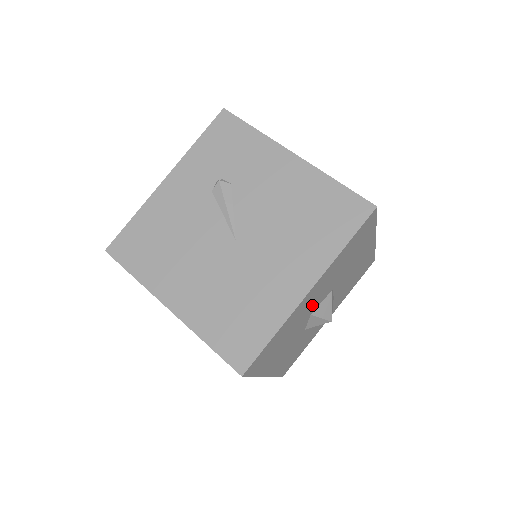
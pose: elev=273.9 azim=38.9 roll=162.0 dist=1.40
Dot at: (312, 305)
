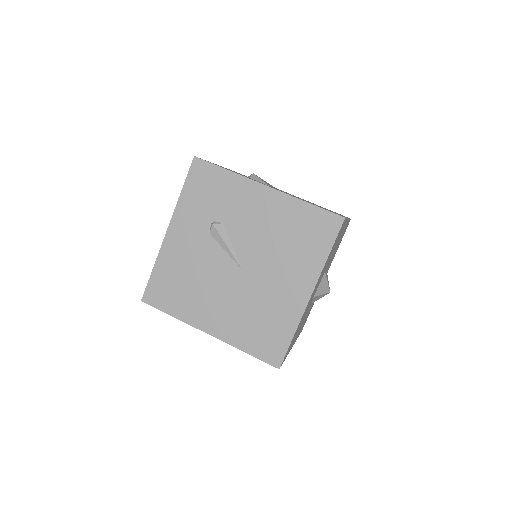
Dot at: occluded
